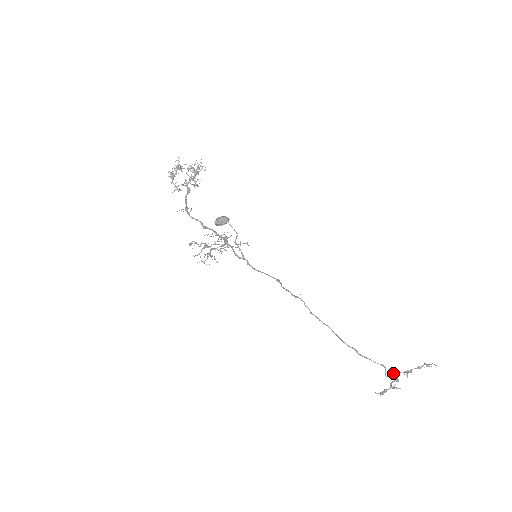
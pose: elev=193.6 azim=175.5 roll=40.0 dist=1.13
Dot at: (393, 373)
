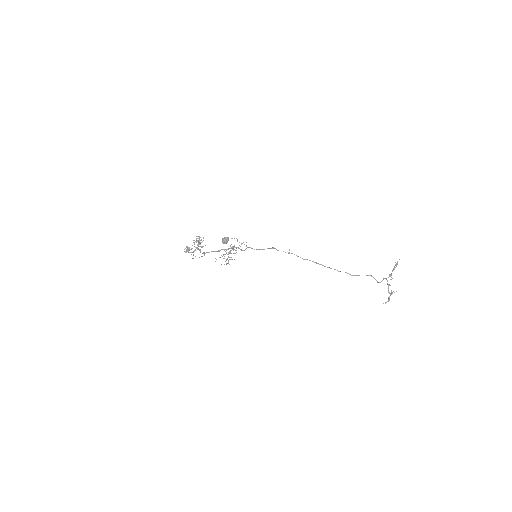
Dot at: (382, 280)
